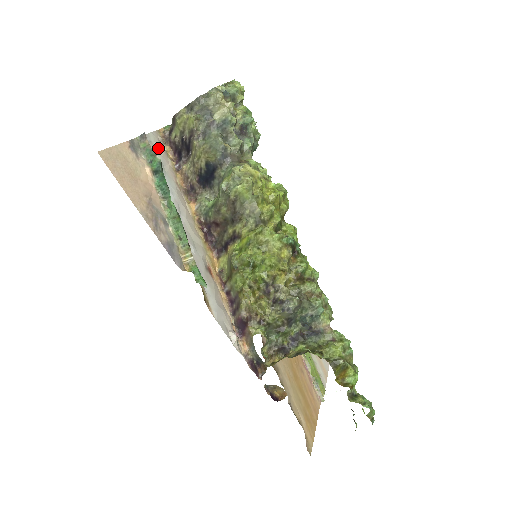
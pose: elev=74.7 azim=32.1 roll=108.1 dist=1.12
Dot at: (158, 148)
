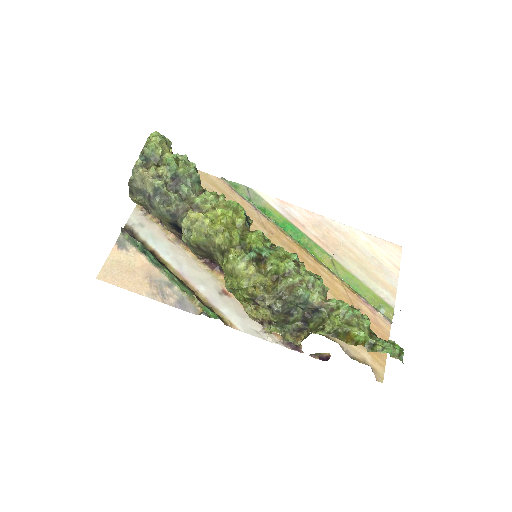
Dot at: (141, 224)
